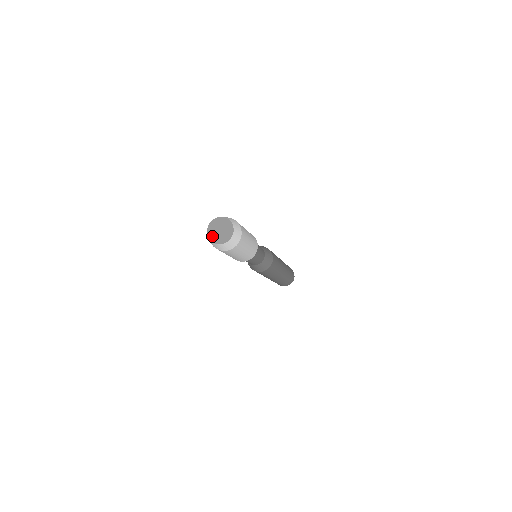
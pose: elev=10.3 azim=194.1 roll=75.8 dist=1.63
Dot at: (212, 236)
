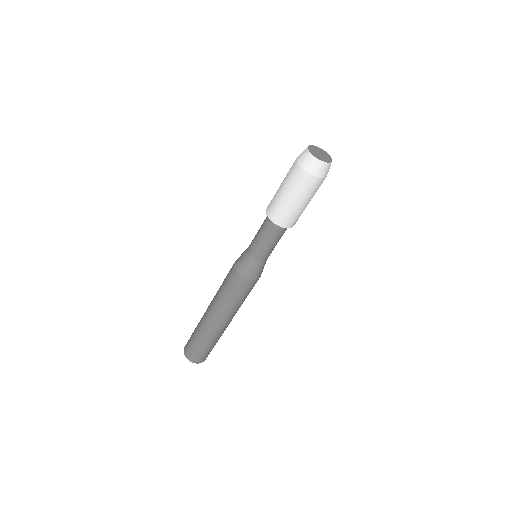
Dot at: (312, 148)
